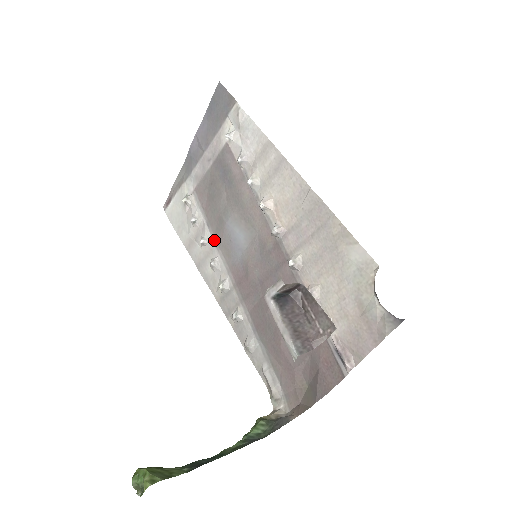
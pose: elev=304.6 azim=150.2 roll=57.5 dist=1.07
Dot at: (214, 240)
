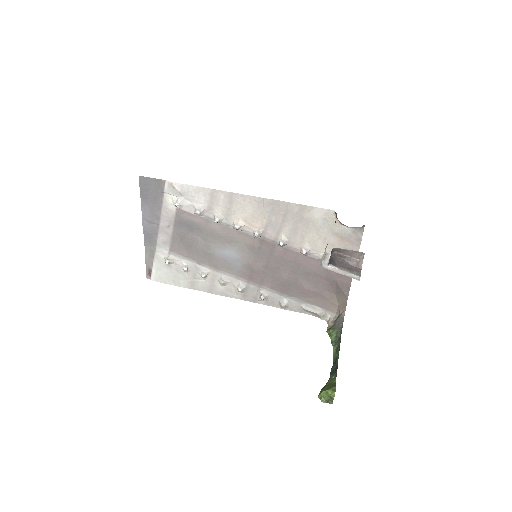
Dot at: (212, 269)
